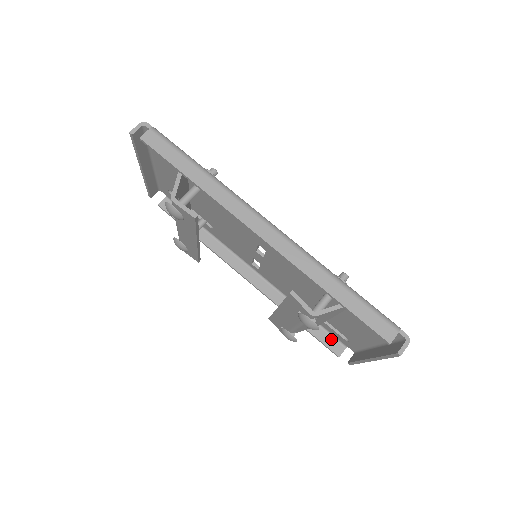
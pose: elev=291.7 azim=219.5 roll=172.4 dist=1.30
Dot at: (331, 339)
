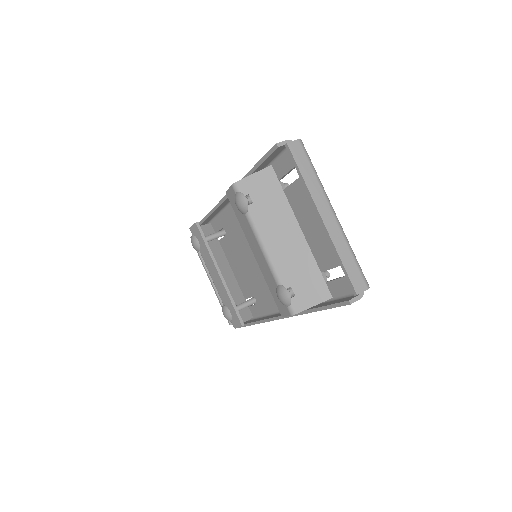
Dot at: (344, 299)
